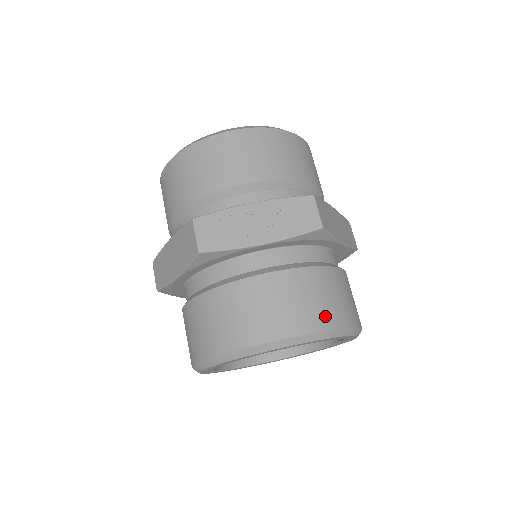
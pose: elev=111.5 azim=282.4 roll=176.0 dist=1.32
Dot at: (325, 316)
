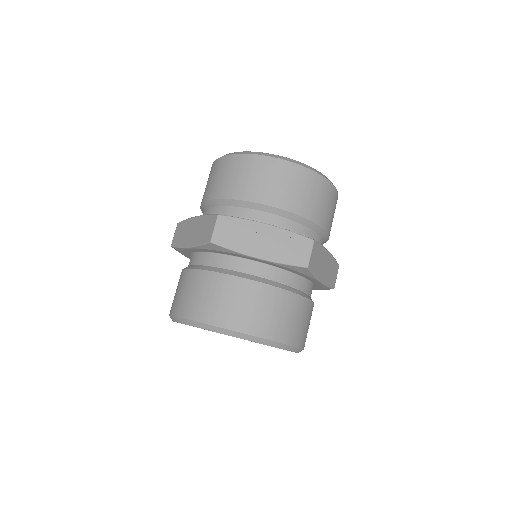
Dot at: (277, 330)
